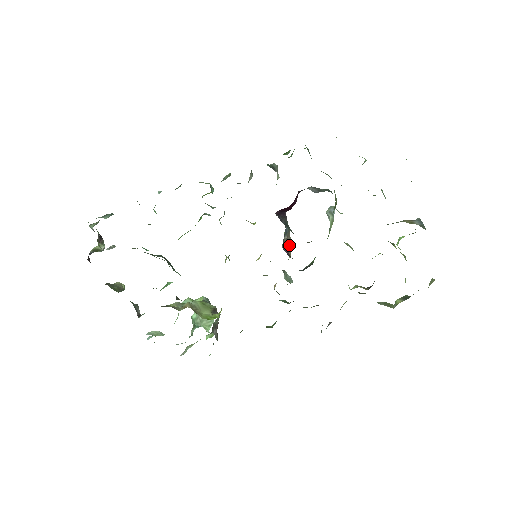
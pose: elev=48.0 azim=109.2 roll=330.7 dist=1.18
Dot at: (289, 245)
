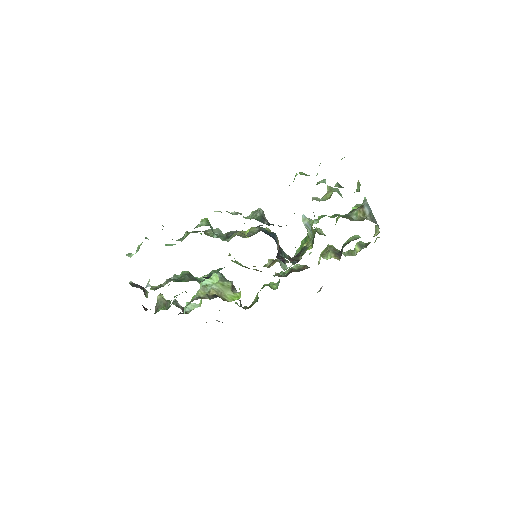
Dot at: (279, 245)
